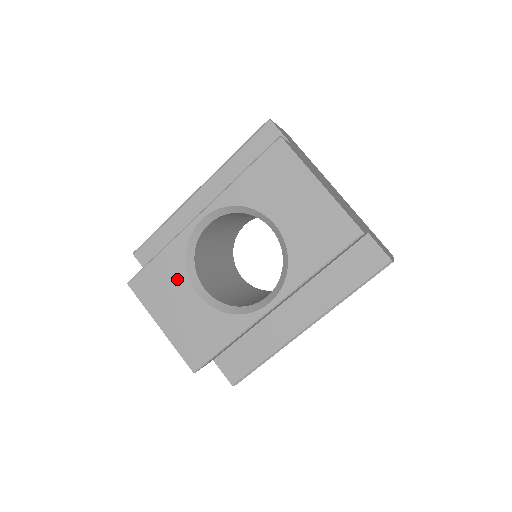
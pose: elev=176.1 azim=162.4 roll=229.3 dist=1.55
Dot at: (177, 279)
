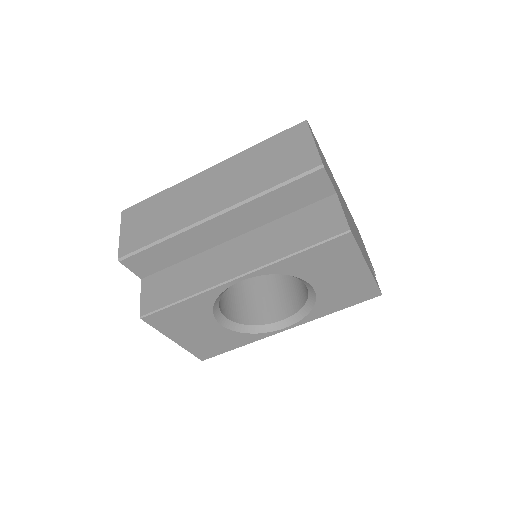
Dot at: (201, 316)
